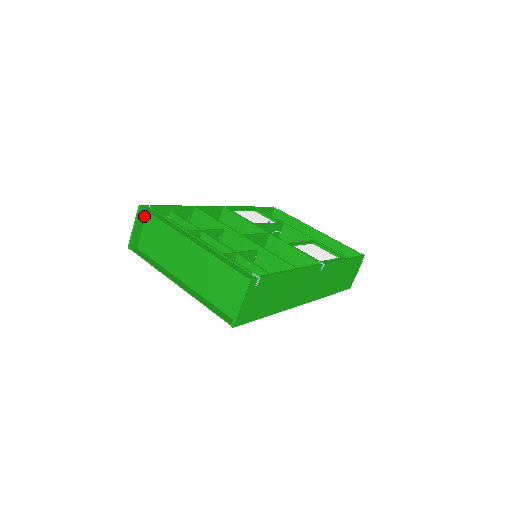
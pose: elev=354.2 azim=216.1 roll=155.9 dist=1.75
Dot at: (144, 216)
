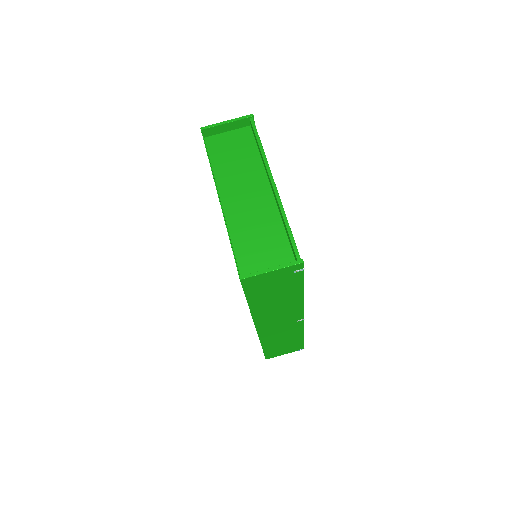
Dot at: (243, 125)
